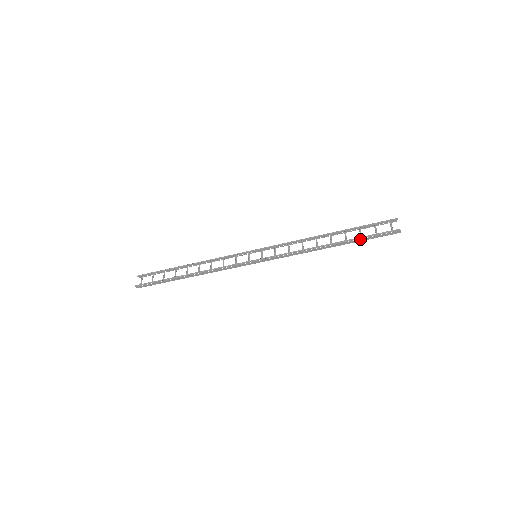
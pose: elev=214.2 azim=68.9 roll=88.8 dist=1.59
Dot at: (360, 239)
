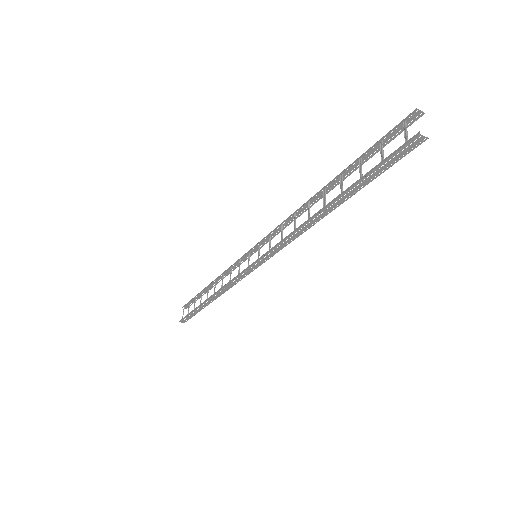
Dot at: occluded
